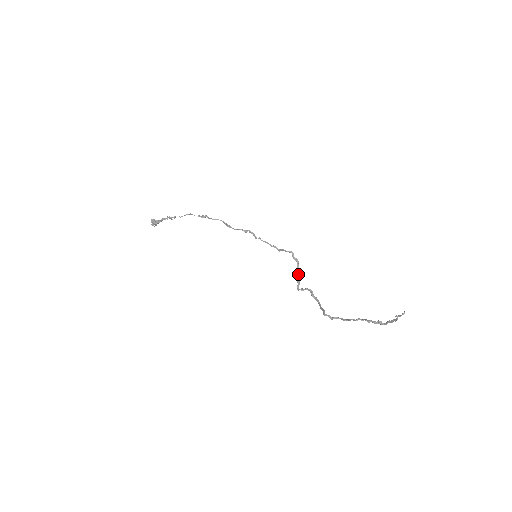
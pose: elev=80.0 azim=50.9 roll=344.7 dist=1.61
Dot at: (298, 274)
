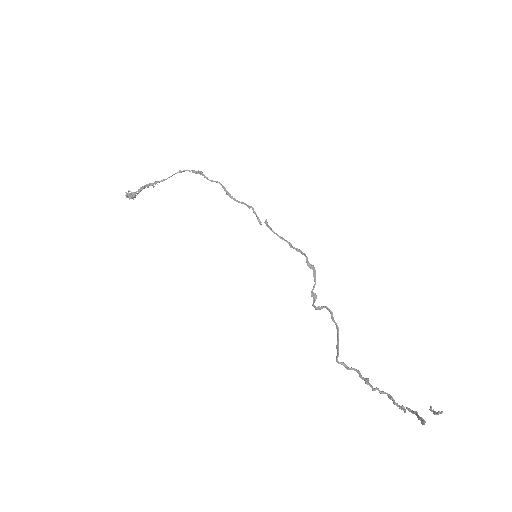
Dot at: (313, 287)
